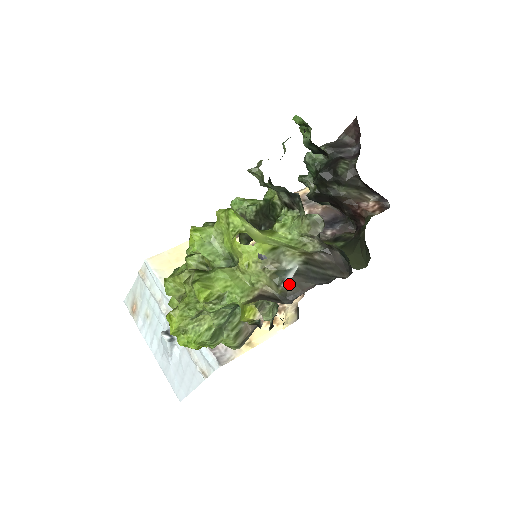
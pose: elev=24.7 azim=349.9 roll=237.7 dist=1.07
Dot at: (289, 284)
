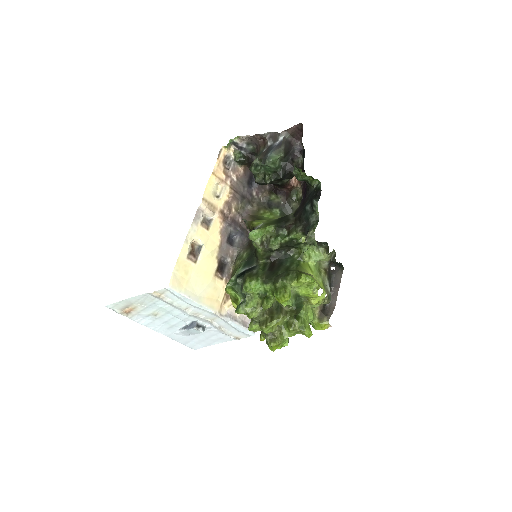
Dot at: occluded
